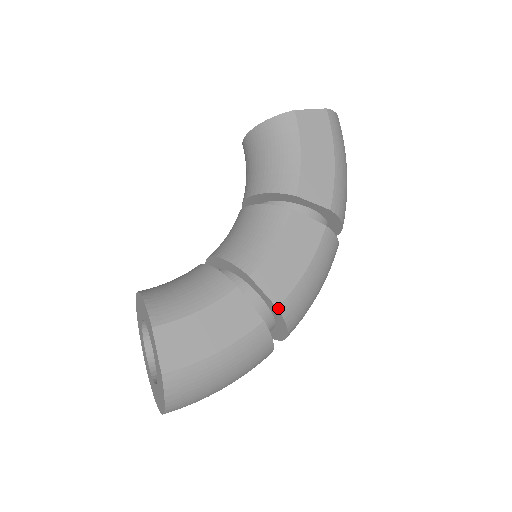
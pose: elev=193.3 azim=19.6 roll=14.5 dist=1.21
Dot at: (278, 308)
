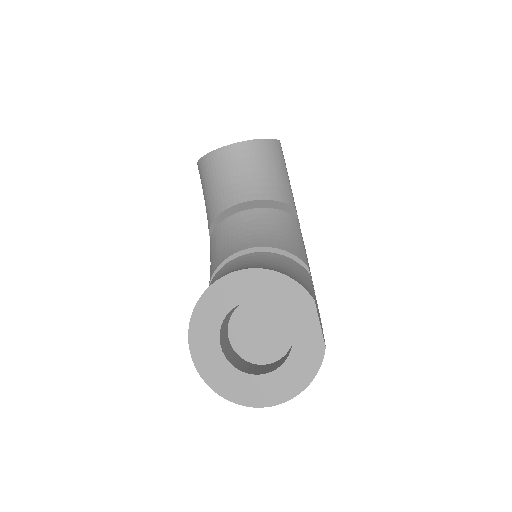
Dot at: occluded
